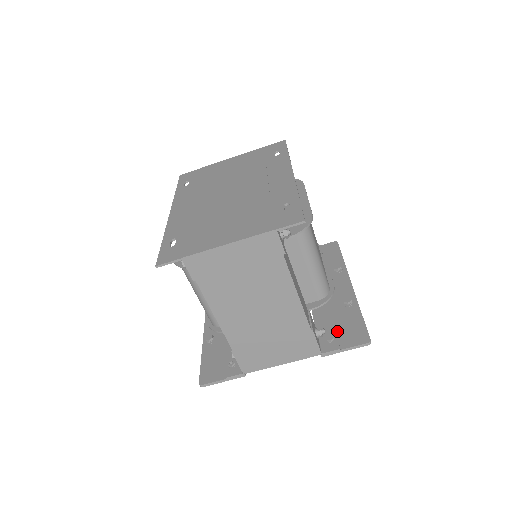
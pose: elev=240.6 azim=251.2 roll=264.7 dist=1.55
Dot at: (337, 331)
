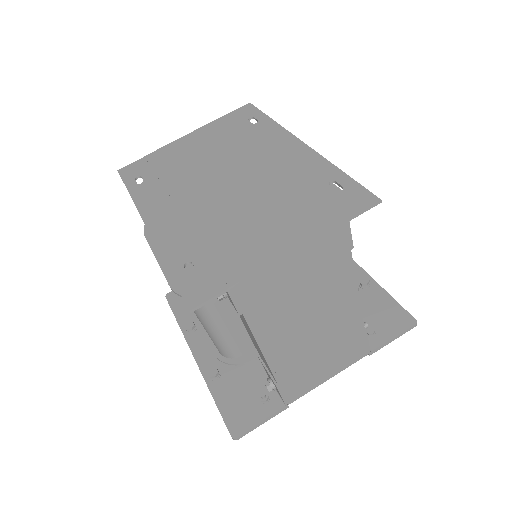
Dot at: (371, 320)
